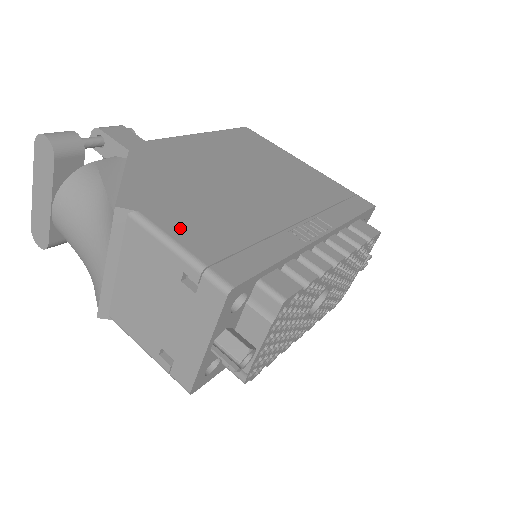
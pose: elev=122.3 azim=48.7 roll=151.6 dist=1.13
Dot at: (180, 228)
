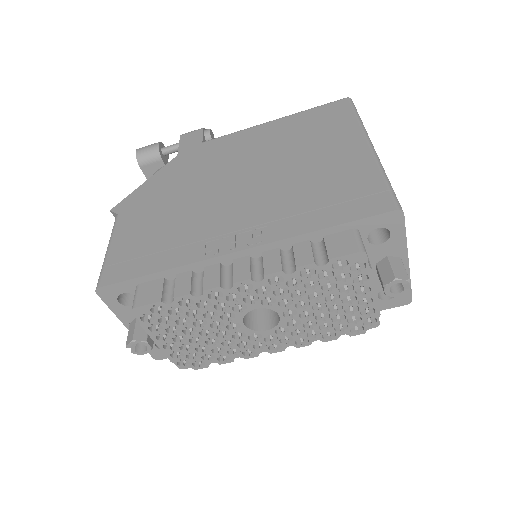
Dot at: (126, 231)
